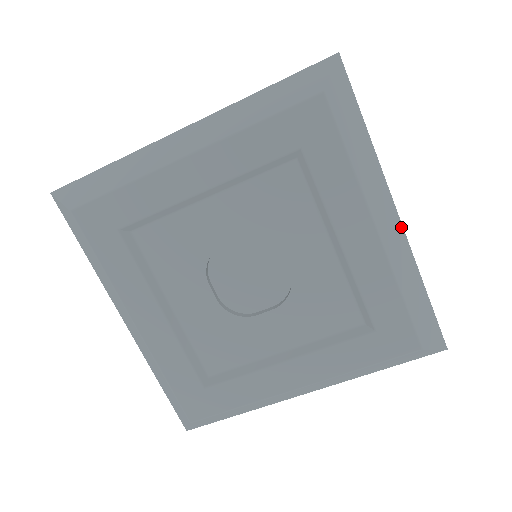
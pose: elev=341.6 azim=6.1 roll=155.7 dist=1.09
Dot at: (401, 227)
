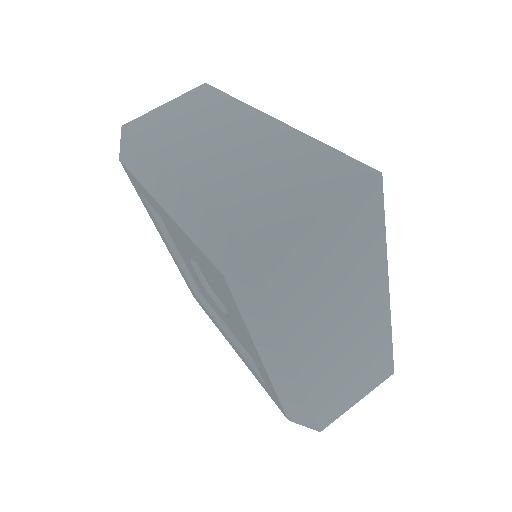
Dot at: (297, 371)
